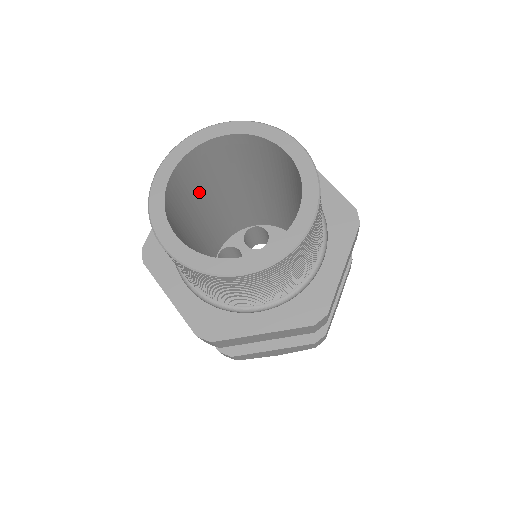
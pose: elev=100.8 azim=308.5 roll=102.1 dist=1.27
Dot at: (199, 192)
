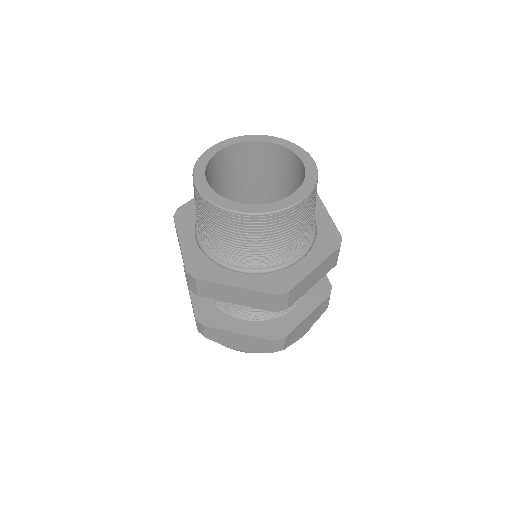
Dot at: (235, 183)
